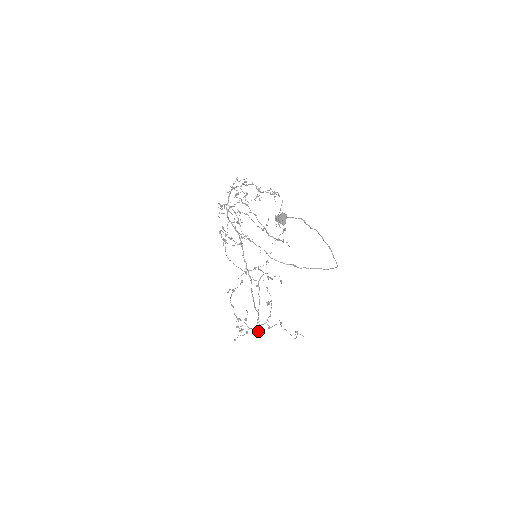
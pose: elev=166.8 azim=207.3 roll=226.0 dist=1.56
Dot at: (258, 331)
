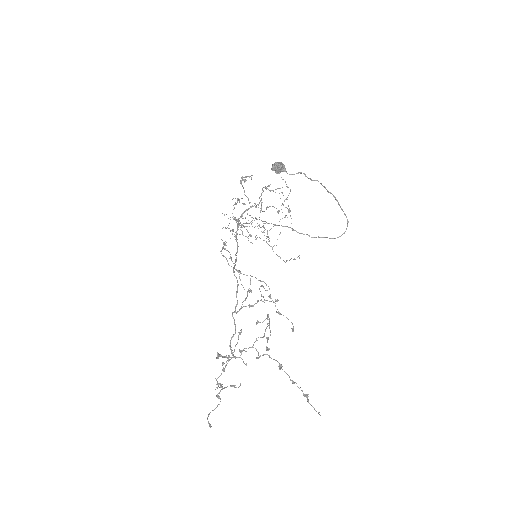
Dot at: (232, 314)
